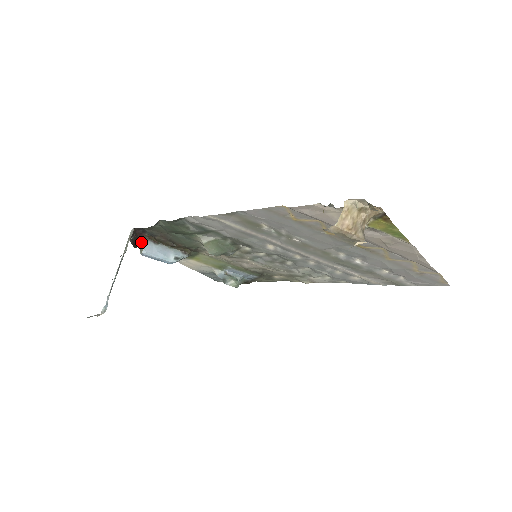
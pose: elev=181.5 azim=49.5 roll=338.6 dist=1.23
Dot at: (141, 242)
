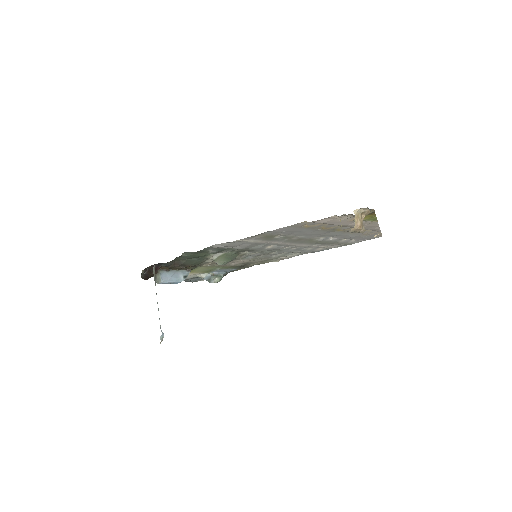
Dot at: (155, 274)
